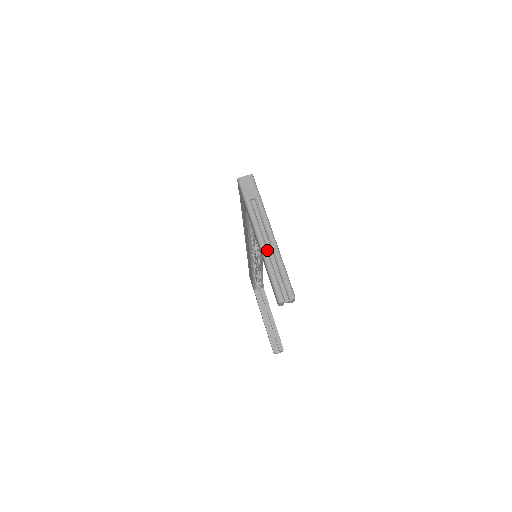
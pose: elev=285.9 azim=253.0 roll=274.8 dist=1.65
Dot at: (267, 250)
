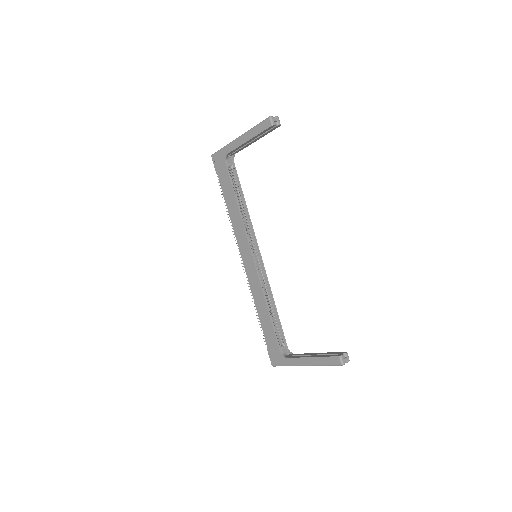
Dot at: occluded
